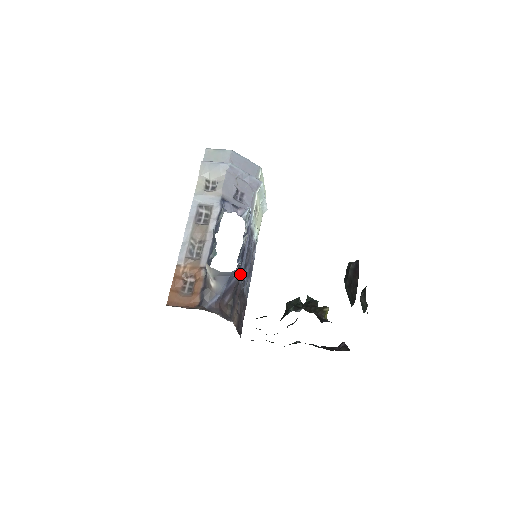
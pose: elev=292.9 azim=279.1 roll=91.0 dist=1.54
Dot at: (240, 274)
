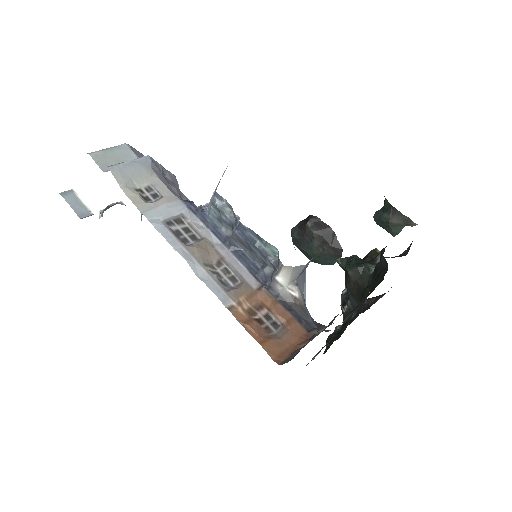
Dot at: occluded
